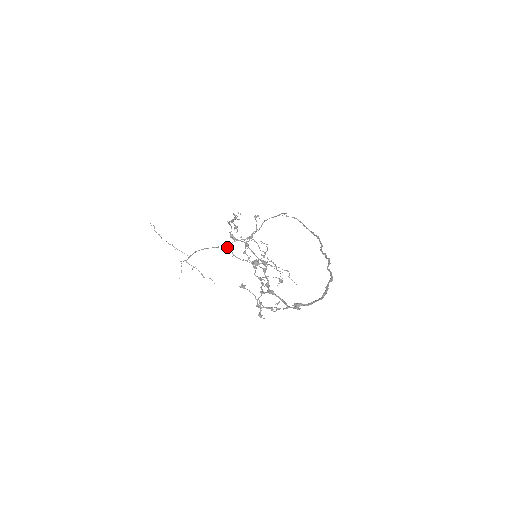
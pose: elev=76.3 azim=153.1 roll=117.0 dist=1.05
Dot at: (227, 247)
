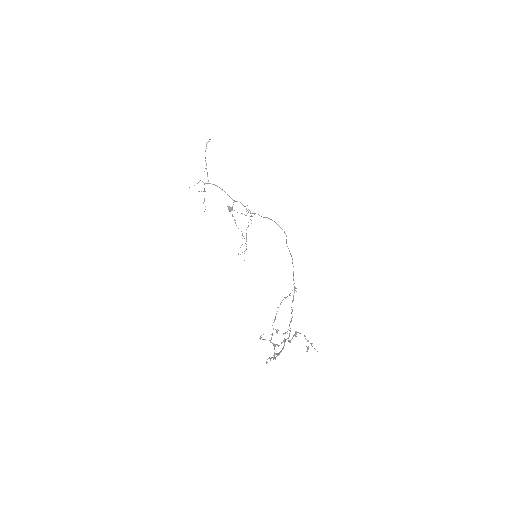
Dot at: (234, 201)
